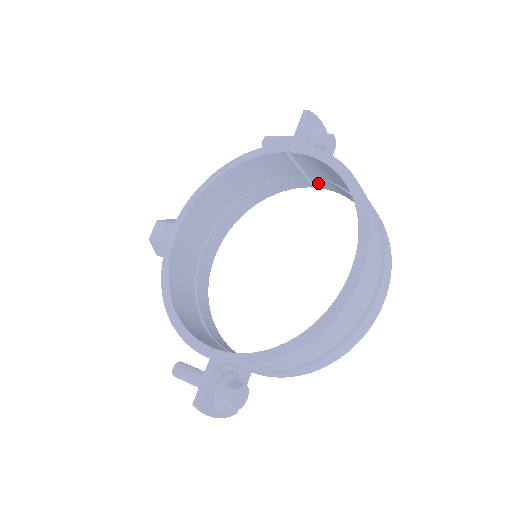
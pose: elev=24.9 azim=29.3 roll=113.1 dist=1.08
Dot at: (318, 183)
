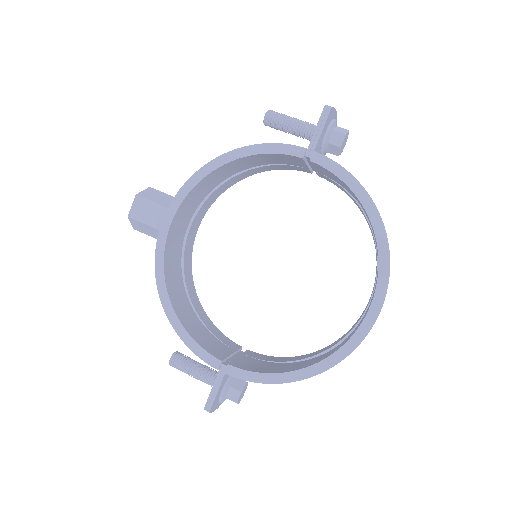
Dot at: (321, 175)
